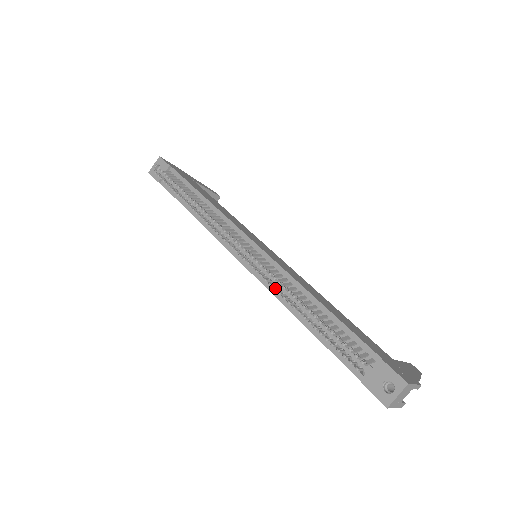
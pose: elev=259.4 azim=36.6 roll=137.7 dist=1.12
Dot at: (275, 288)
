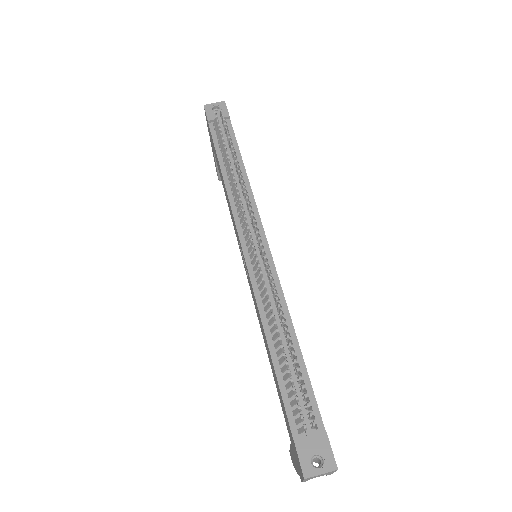
Dot at: occluded
